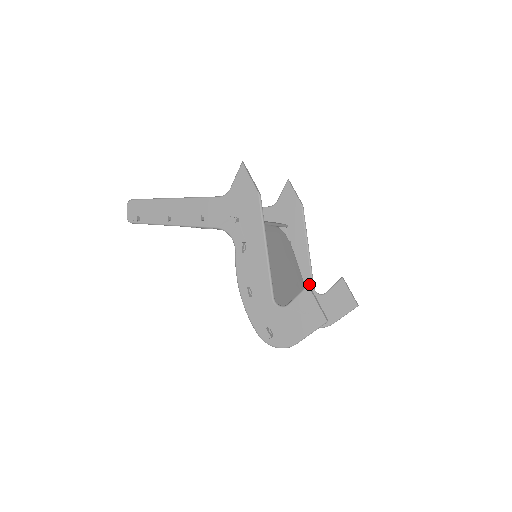
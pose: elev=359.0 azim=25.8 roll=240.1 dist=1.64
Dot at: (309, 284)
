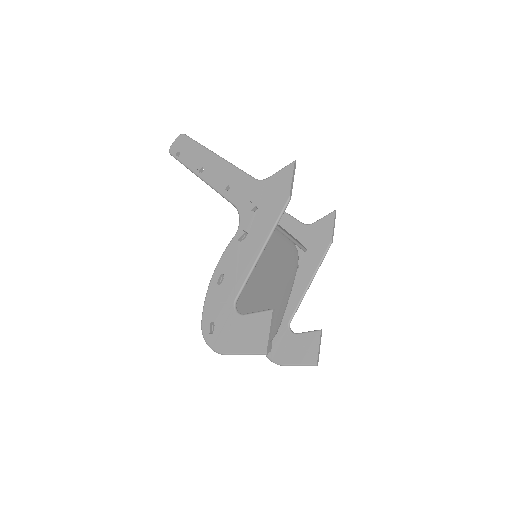
Dot at: (289, 315)
